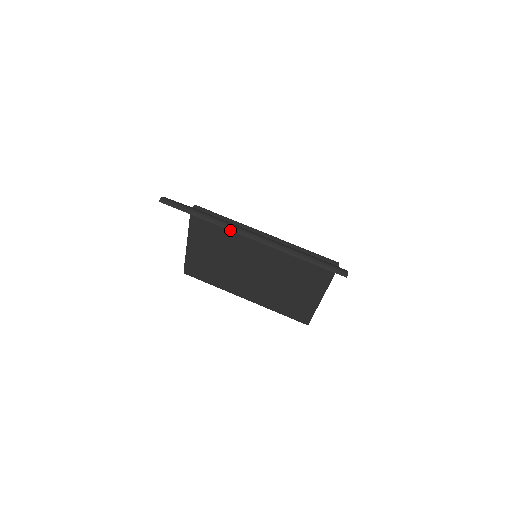
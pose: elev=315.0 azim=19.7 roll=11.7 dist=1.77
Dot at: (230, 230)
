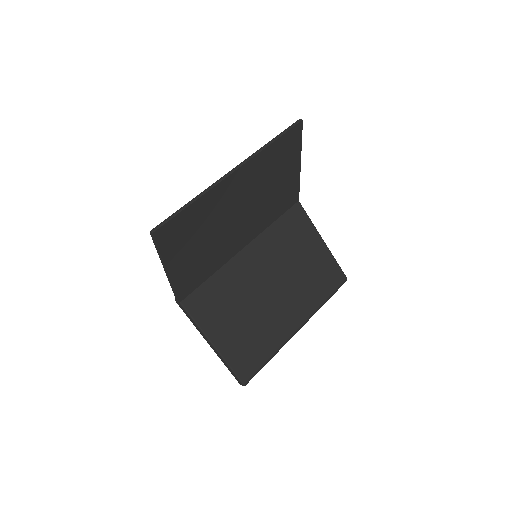
Dot at: (217, 184)
